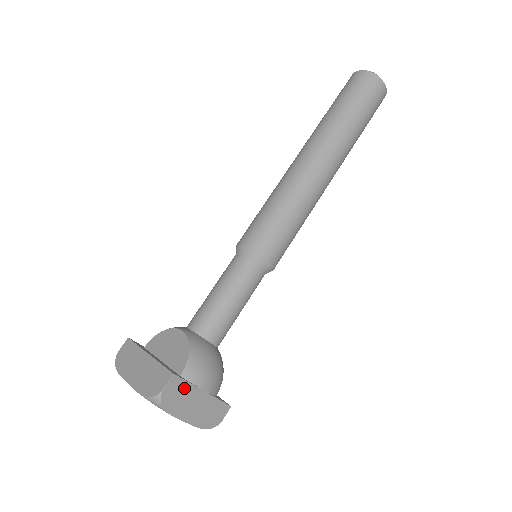
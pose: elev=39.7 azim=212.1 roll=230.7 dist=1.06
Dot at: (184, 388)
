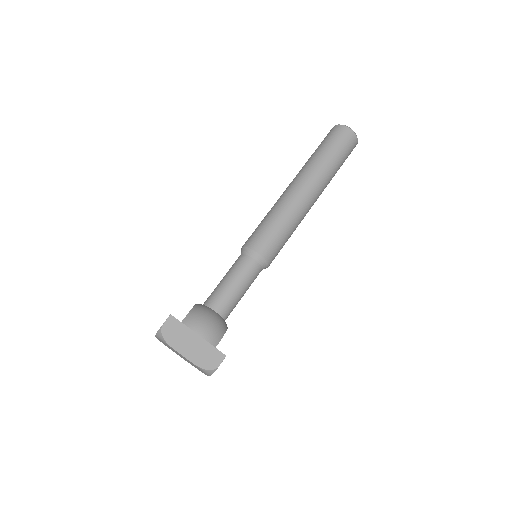
Dot at: (180, 328)
